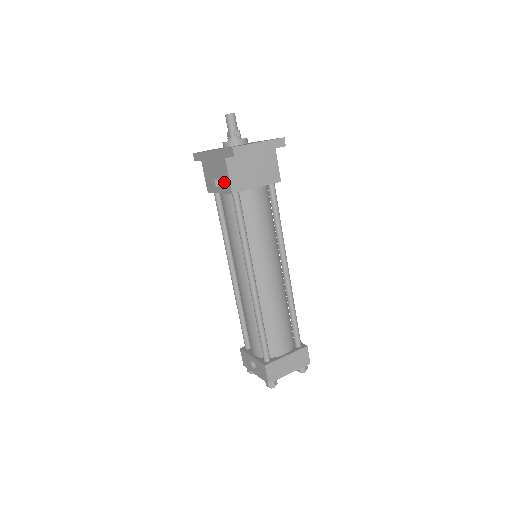
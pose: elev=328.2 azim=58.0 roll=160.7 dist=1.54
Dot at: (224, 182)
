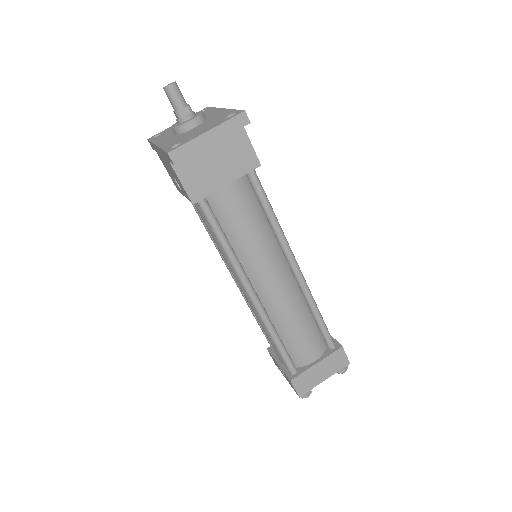
Dot at: (181, 188)
